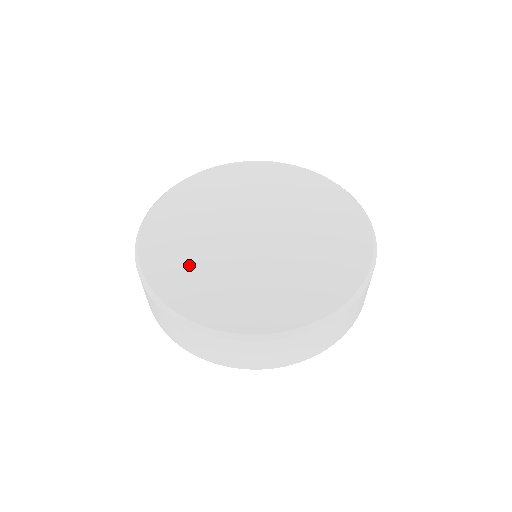
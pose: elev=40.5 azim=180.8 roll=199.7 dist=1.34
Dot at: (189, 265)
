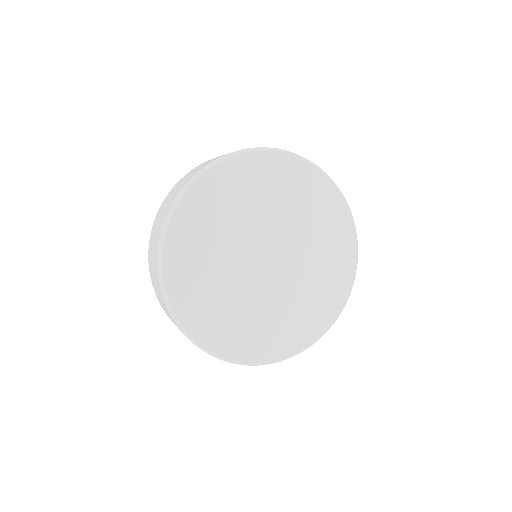
Dot at: (231, 318)
